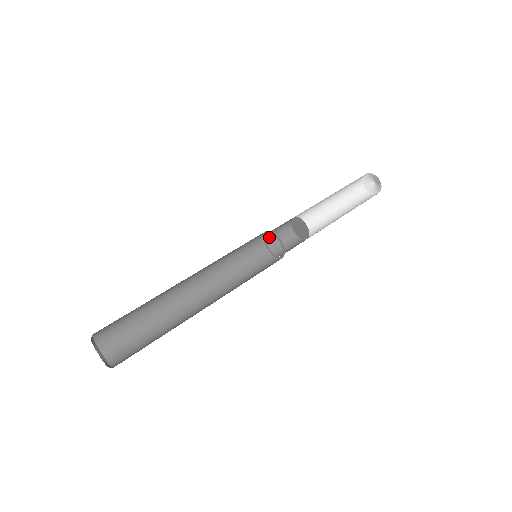
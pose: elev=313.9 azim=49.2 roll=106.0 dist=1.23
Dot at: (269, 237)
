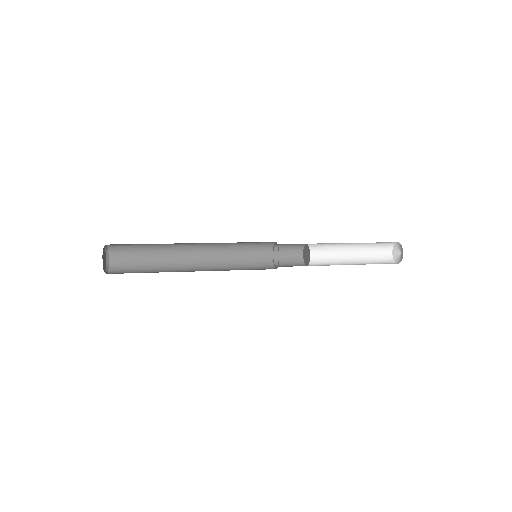
Dot at: (278, 256)
